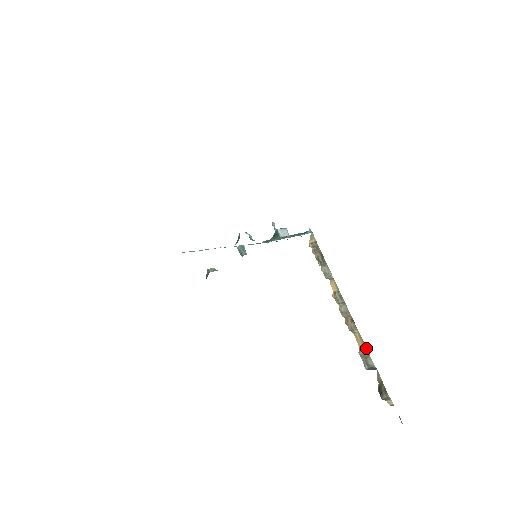
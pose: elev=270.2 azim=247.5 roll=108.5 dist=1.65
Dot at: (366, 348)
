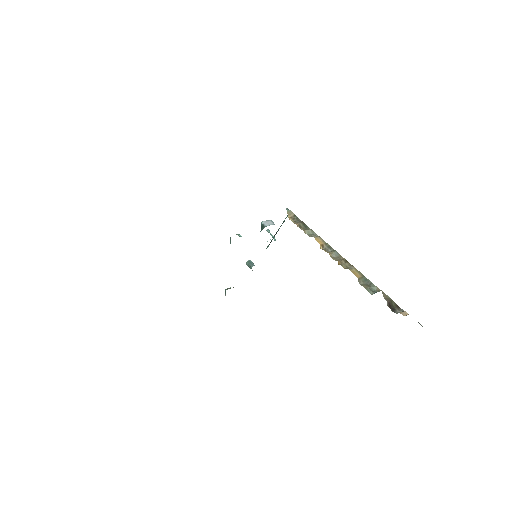
Dot at: (366, 278)
